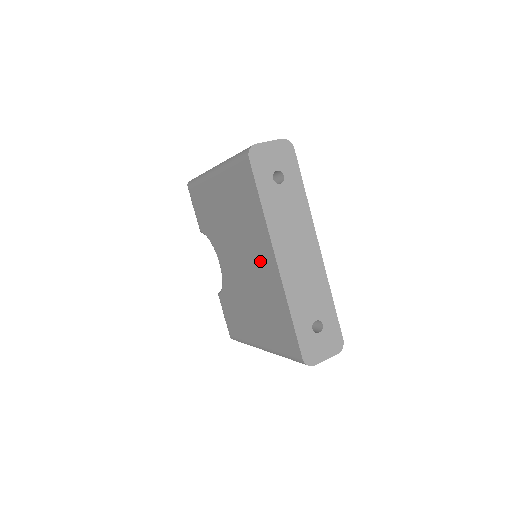
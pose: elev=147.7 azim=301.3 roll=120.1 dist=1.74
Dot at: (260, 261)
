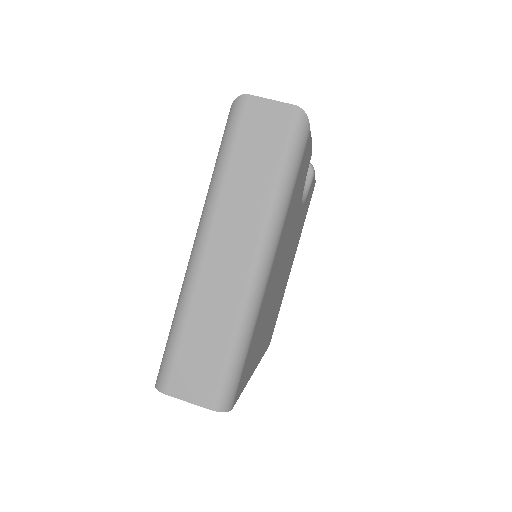
Dot at: occluded
